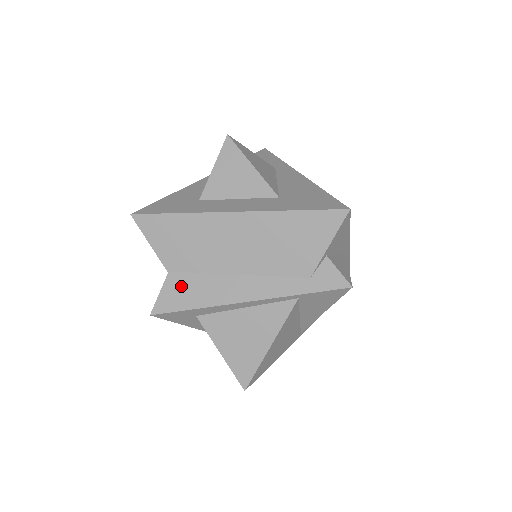
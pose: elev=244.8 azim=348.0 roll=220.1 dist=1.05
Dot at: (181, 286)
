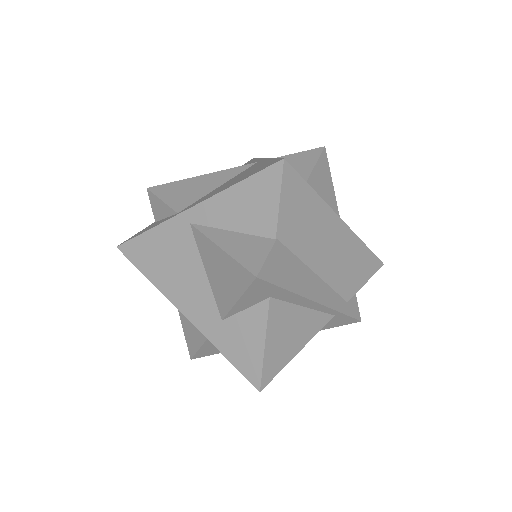
Dot at: (283, 260)
